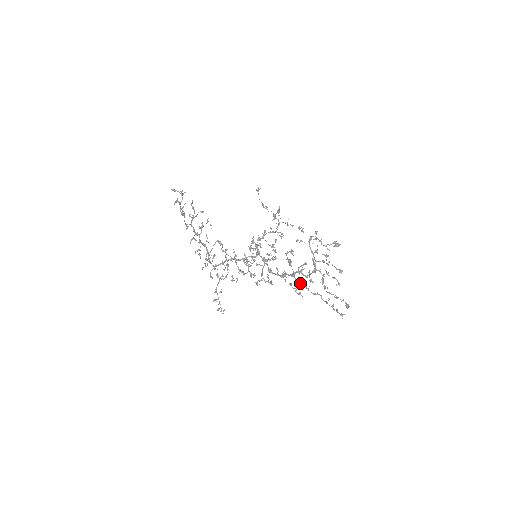
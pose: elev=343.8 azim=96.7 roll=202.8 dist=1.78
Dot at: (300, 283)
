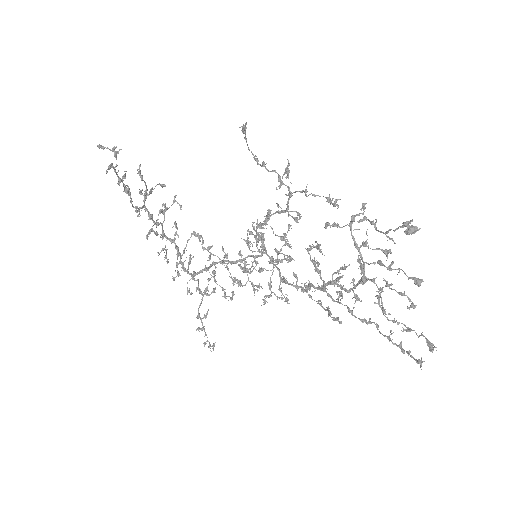
Dot at: occluded
